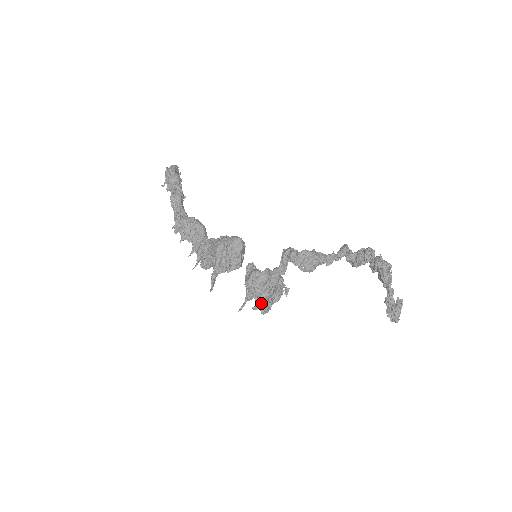
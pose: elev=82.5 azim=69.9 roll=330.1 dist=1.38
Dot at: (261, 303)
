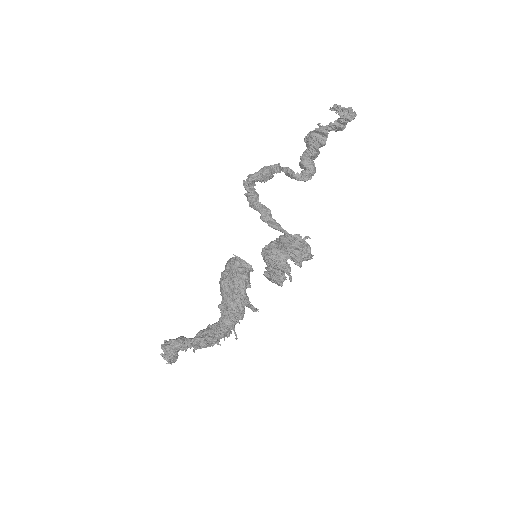
Dot at: (288, 244)
